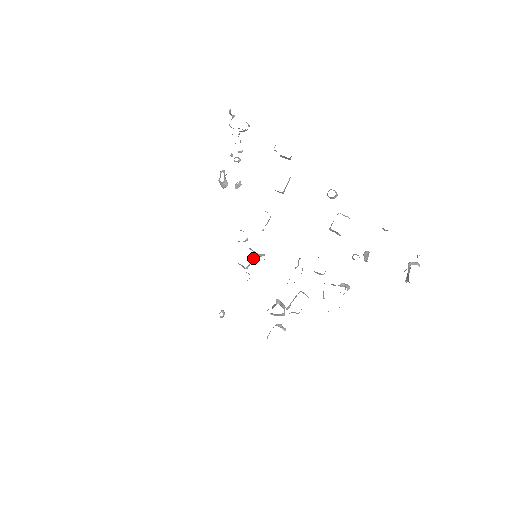
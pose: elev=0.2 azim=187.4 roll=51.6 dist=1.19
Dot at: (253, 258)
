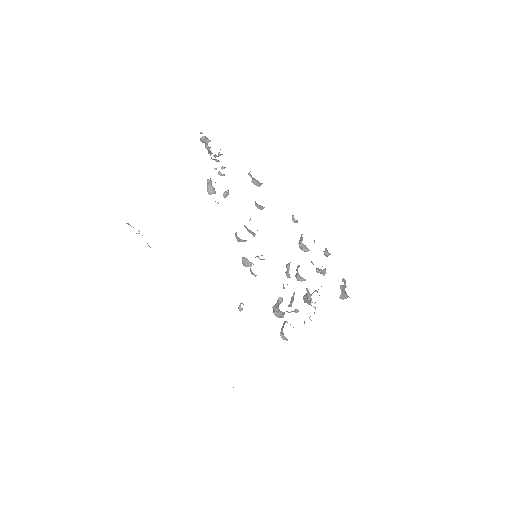
Dot at: (255, 257)
